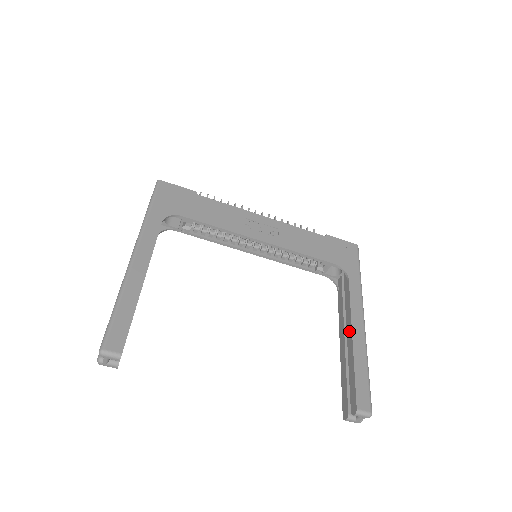
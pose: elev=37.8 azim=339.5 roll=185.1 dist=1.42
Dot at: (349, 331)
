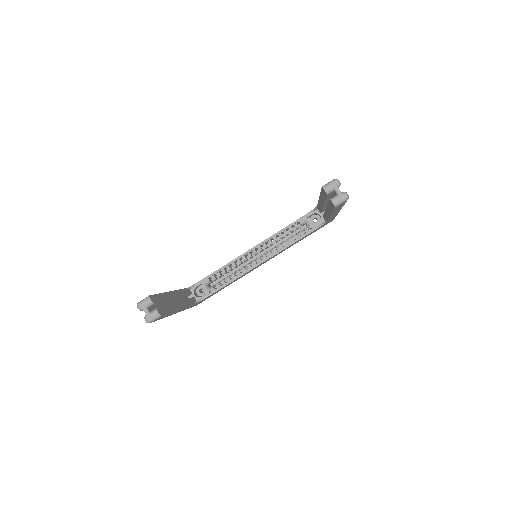
Dot at: (320, 202)
